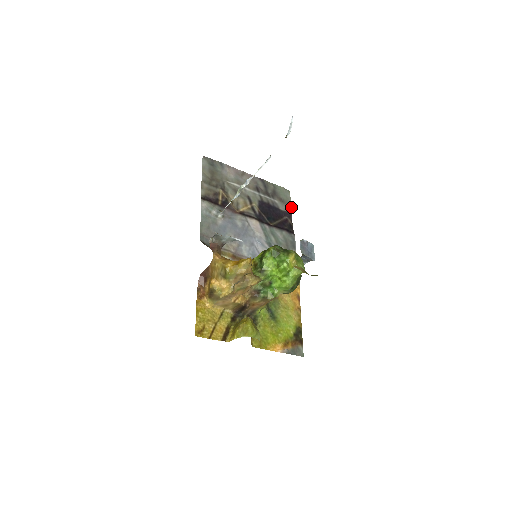
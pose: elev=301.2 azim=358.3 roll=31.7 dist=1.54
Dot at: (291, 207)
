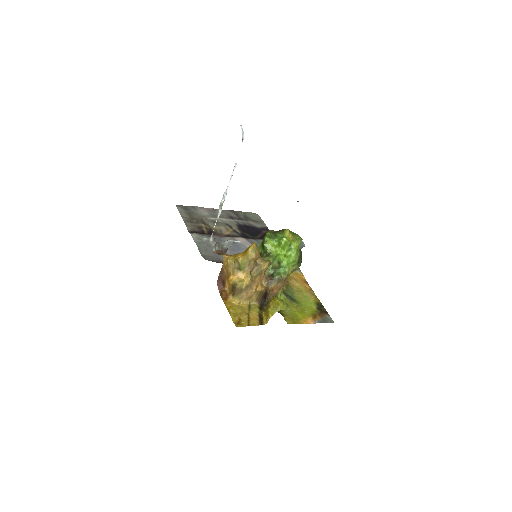
Dot at: (265, 224)
